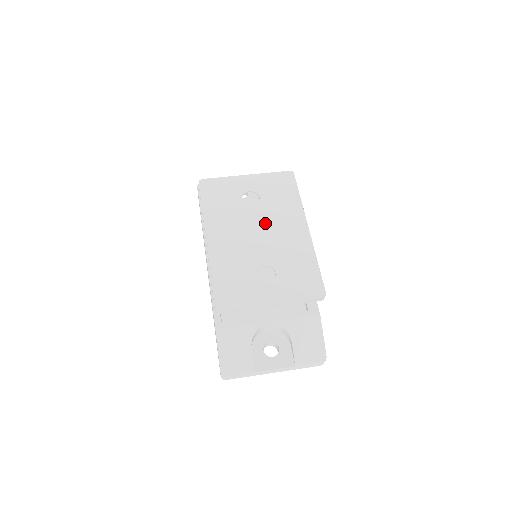
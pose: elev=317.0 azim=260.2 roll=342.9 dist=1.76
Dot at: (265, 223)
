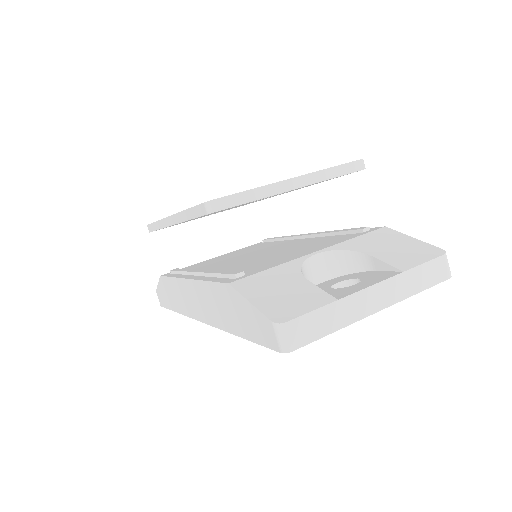
Dot at: occluded
